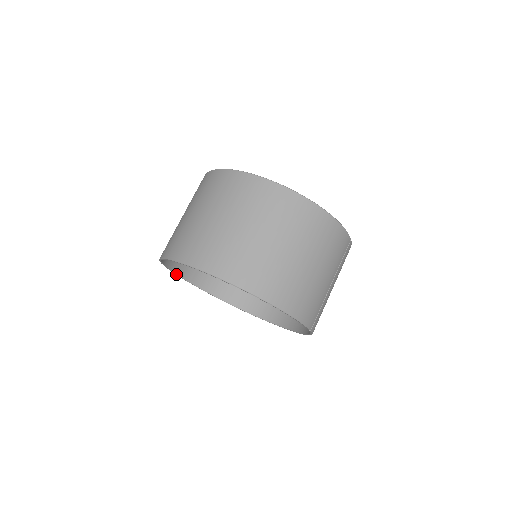
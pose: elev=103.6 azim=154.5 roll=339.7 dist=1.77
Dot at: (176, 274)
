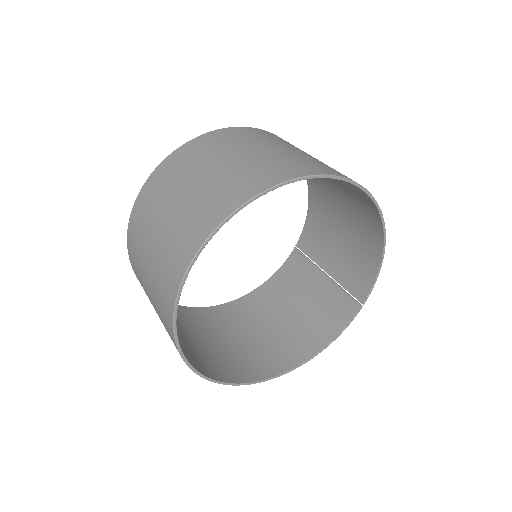
Dot at: (183, 285)
